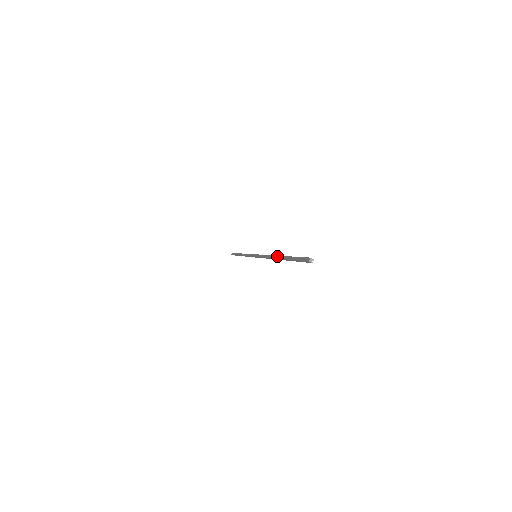
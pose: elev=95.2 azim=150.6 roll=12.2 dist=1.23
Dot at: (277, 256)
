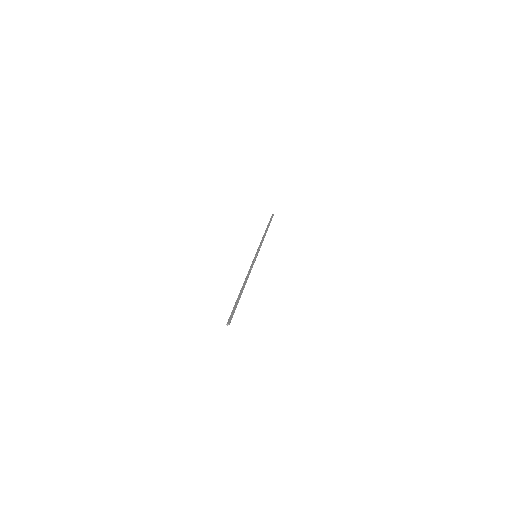
Dot at: (242, 287)
